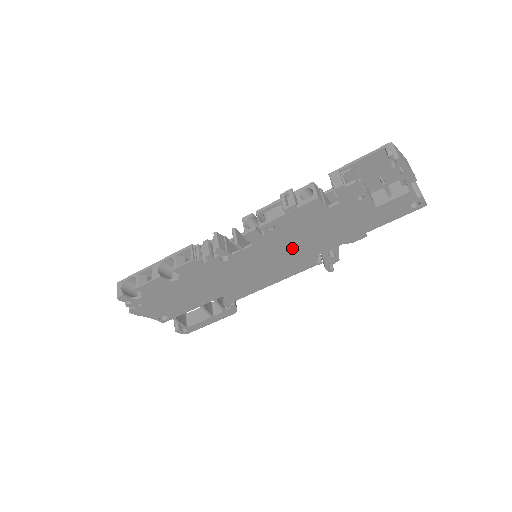
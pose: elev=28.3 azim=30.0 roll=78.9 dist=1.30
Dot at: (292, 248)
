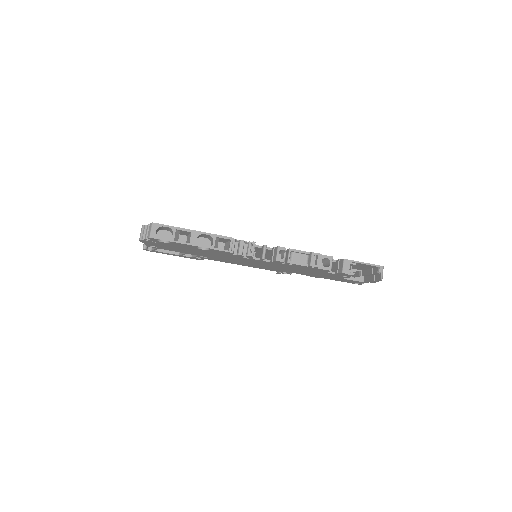
Dot at: (282, 268)
